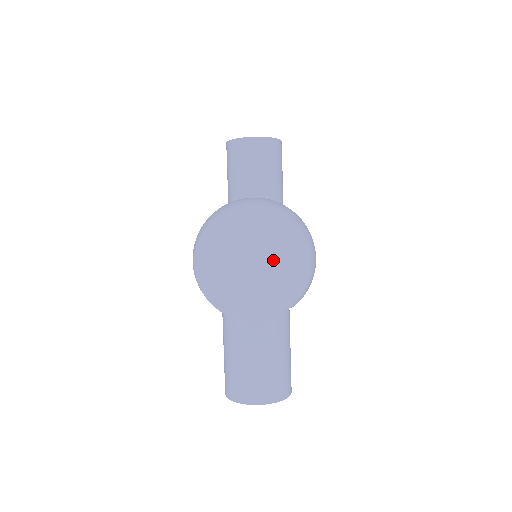
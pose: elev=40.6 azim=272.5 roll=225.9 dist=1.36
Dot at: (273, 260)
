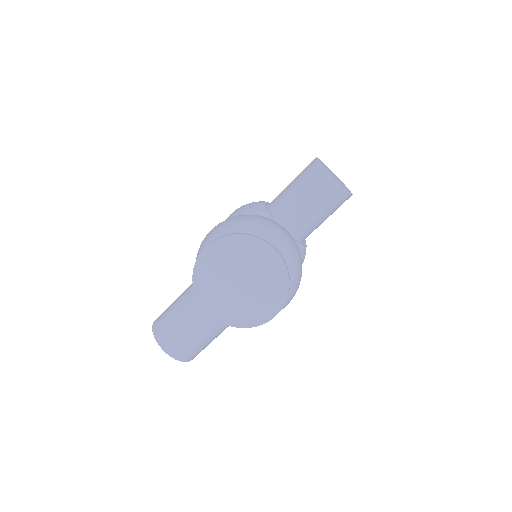
Dot at: (254, 293)
